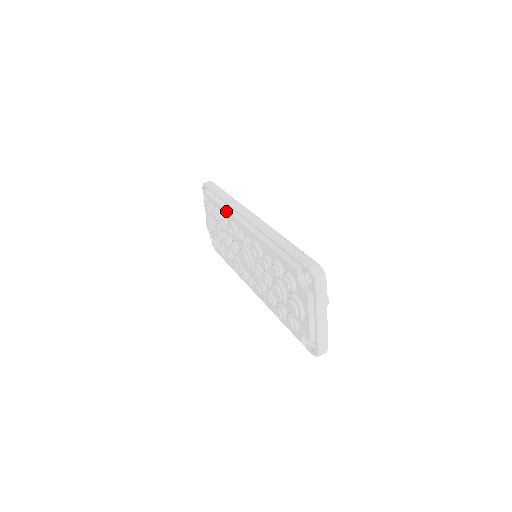
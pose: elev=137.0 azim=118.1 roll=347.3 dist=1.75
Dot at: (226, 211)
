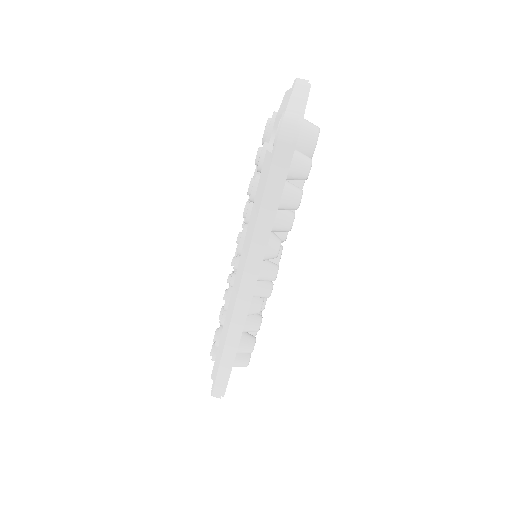
Dot at: occluded
